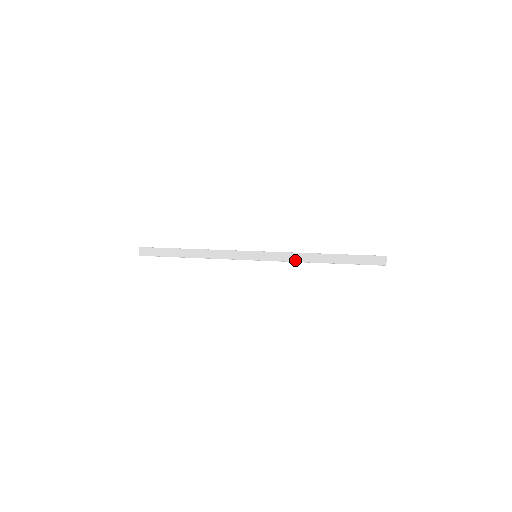
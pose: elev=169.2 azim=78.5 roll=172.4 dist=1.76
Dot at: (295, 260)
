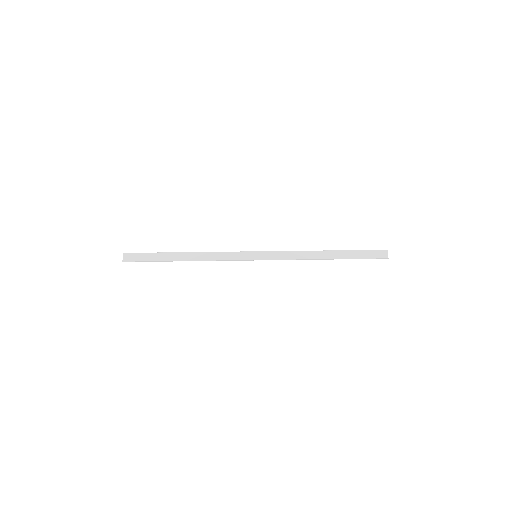
Dot at: (297, 258)
